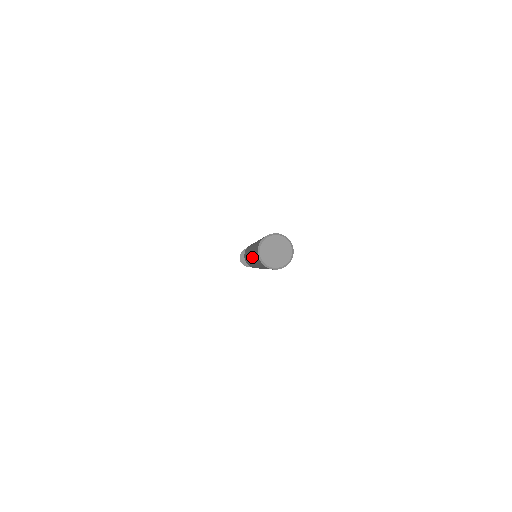
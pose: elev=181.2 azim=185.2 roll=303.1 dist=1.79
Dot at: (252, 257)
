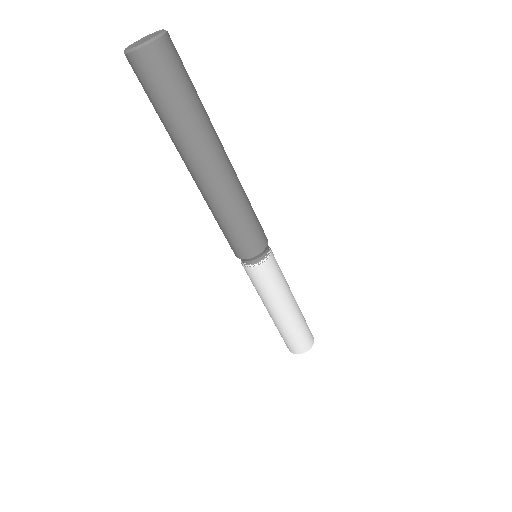
Dot at: occluded
